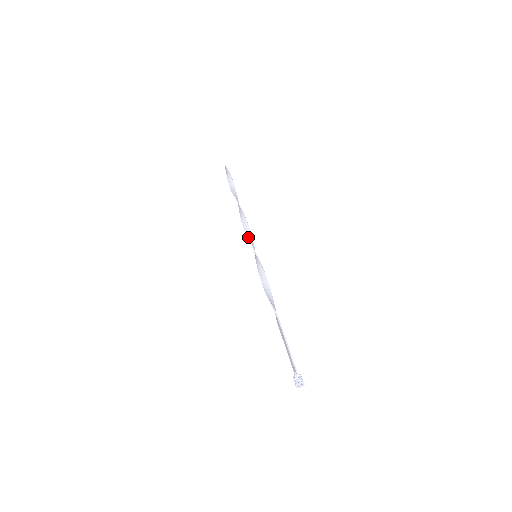
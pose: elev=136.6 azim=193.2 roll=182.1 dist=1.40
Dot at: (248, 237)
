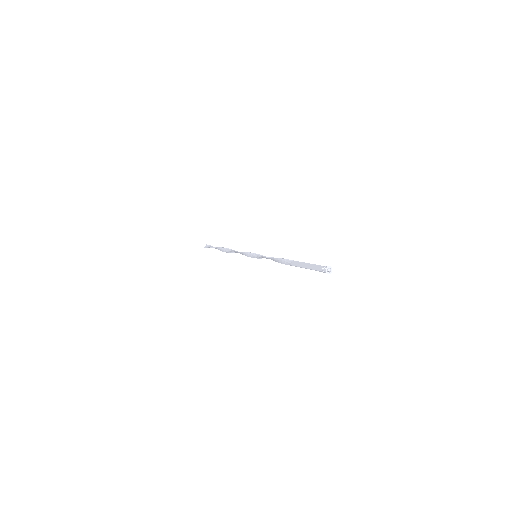
Dot at: (245, 252)
